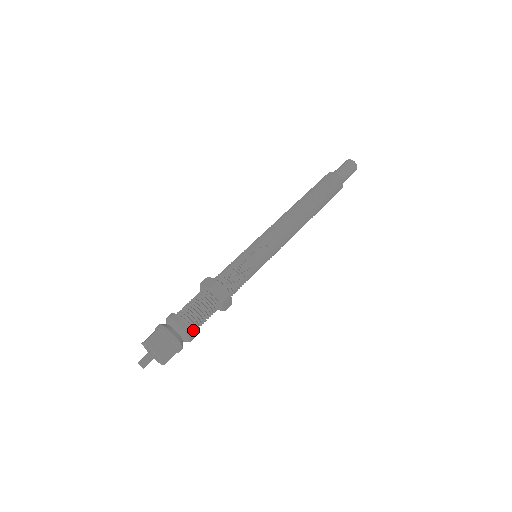
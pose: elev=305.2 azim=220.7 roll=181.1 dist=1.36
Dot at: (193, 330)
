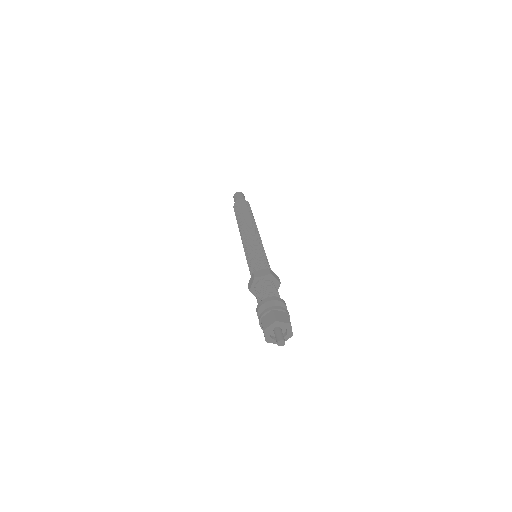
Dot at: occluded
